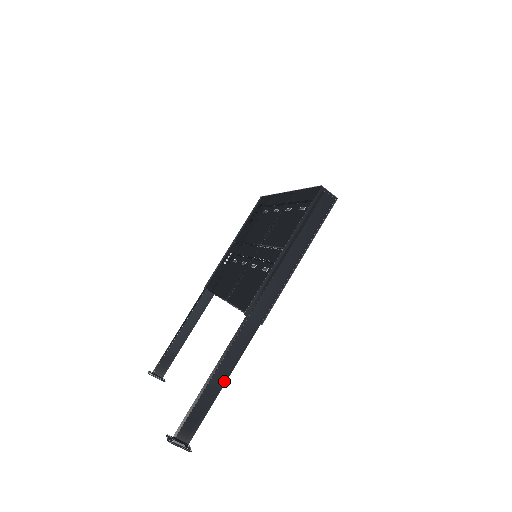
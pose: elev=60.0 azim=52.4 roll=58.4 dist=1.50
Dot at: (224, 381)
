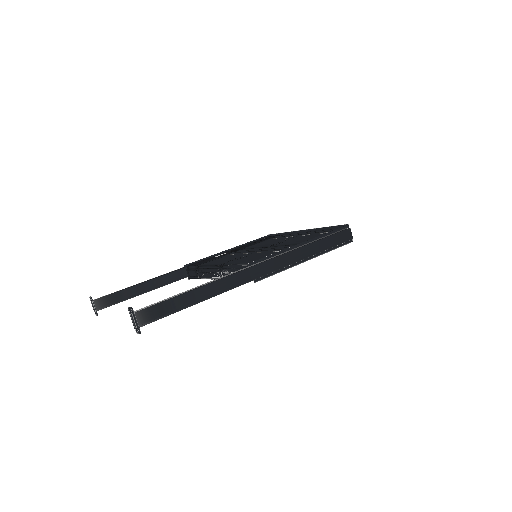
Dot at: (204, 299)
